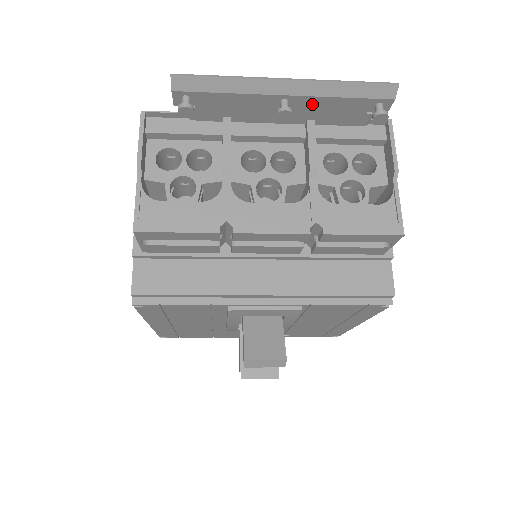
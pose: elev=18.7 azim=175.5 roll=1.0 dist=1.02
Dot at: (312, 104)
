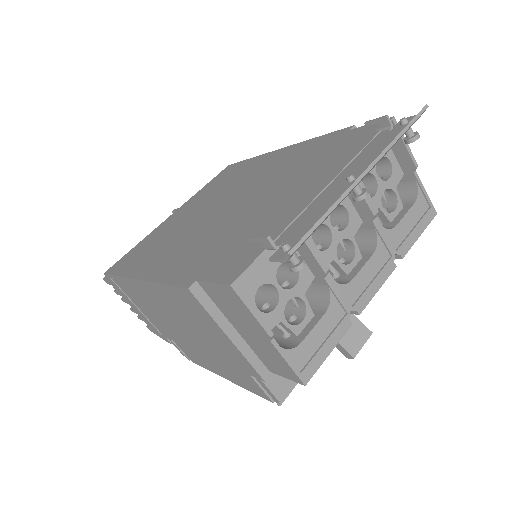
Dot at: (367, 165)
